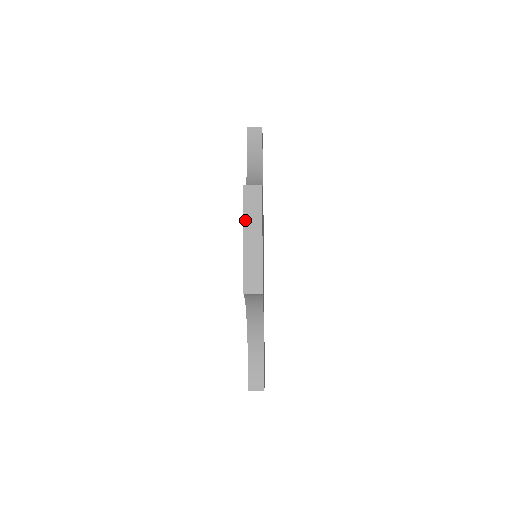
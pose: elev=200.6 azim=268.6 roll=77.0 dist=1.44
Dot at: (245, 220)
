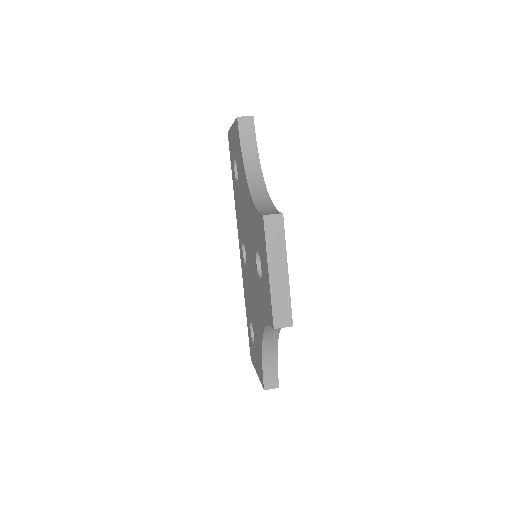
Dot at: (269, 253)
